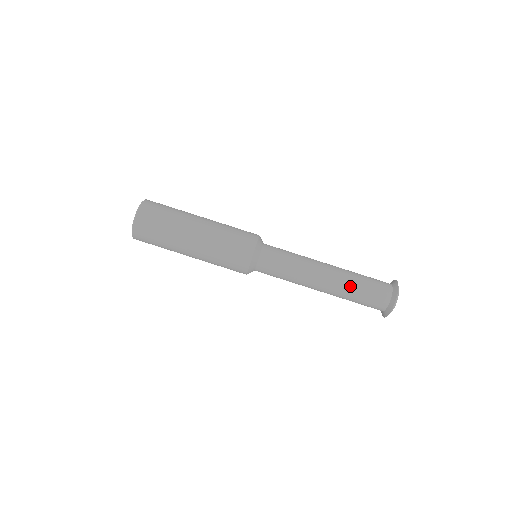
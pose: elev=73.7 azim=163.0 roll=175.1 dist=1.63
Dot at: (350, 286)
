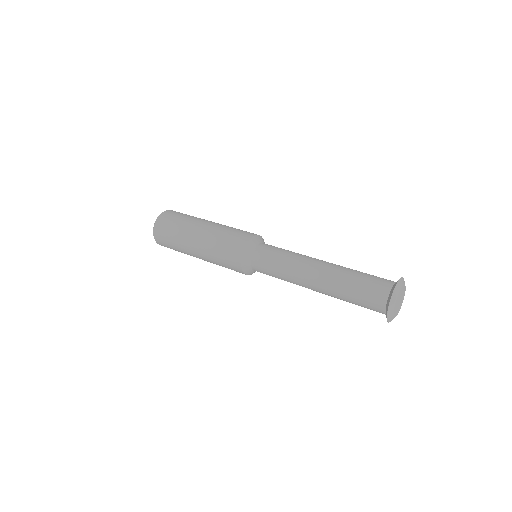
Dot at: (341, 283)
